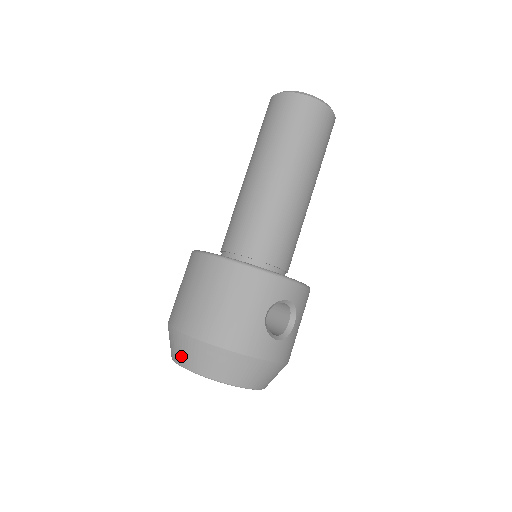
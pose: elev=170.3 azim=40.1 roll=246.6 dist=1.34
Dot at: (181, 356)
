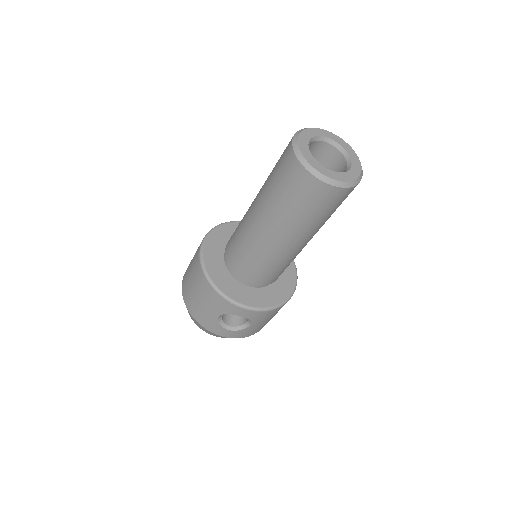
Dot at: occluded
